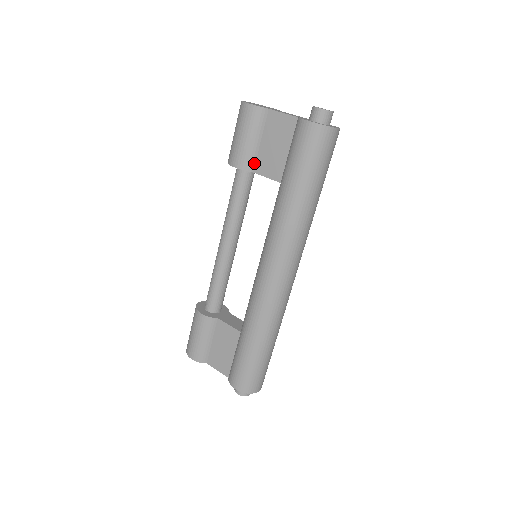
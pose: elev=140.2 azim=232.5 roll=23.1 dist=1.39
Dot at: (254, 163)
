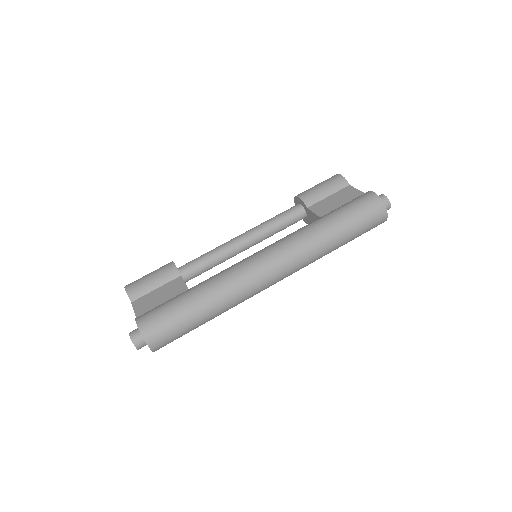
Dot at: (313, 204)
